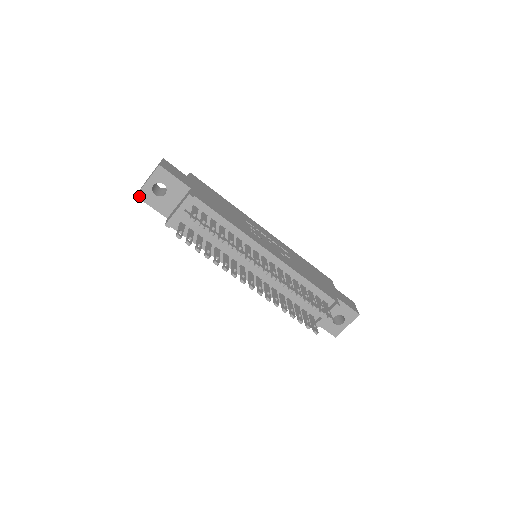
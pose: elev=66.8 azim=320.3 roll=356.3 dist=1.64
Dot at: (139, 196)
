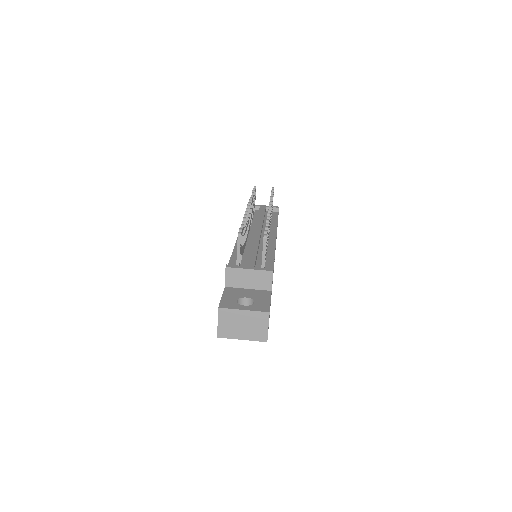
Dot at: occluded
